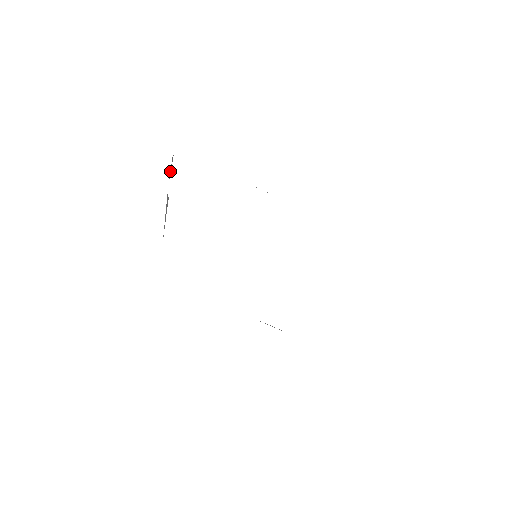
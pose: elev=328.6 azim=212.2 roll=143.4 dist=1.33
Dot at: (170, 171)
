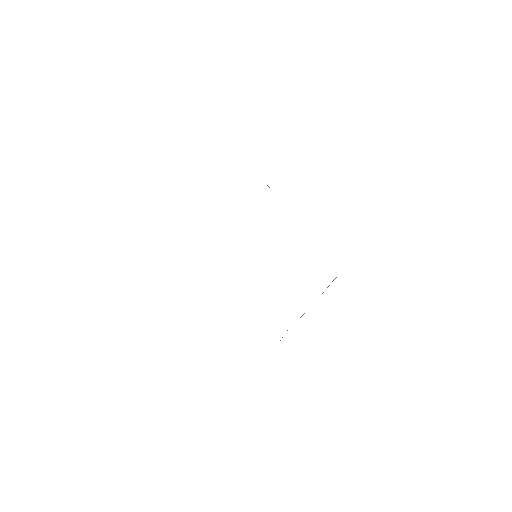
Dot at: occluded
